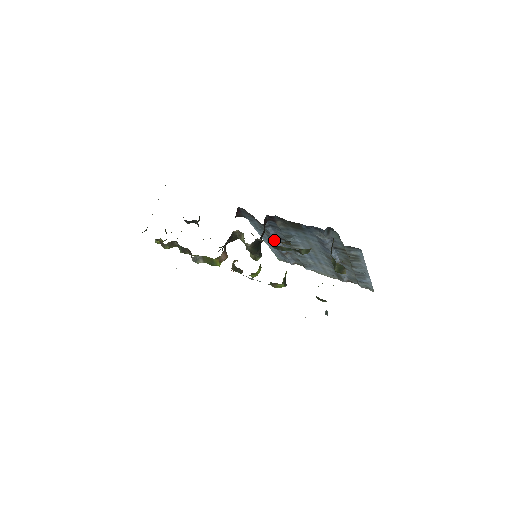
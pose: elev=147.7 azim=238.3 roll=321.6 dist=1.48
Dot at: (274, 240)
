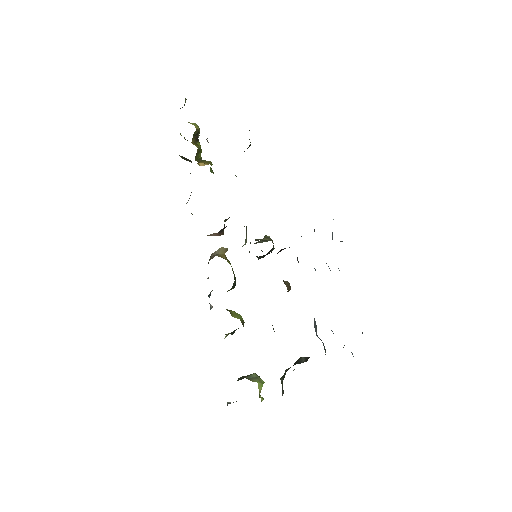
Dot at: occluded
